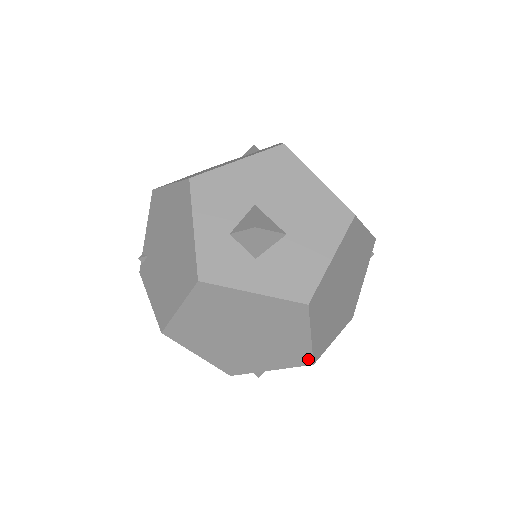
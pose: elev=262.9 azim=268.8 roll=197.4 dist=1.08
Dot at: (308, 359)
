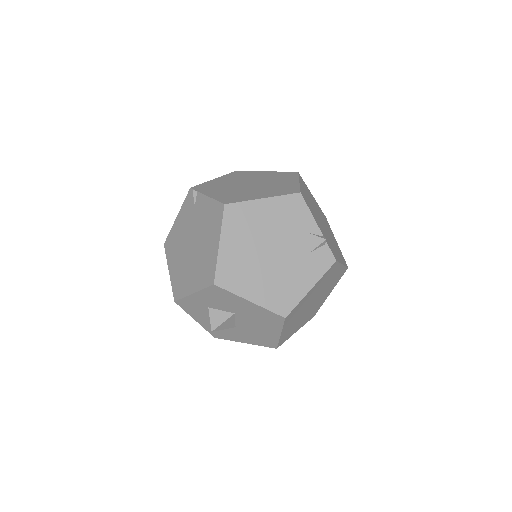
Dot at: occluded
